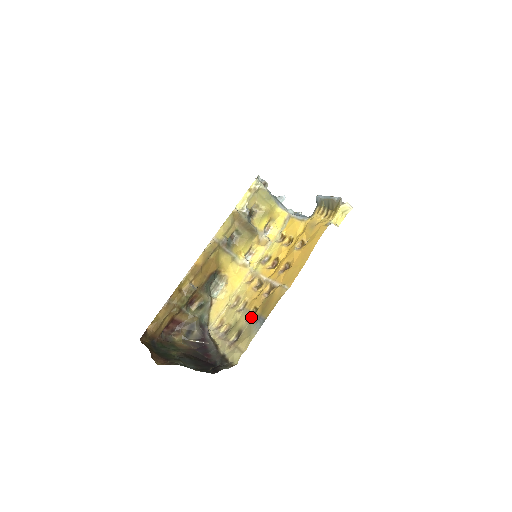
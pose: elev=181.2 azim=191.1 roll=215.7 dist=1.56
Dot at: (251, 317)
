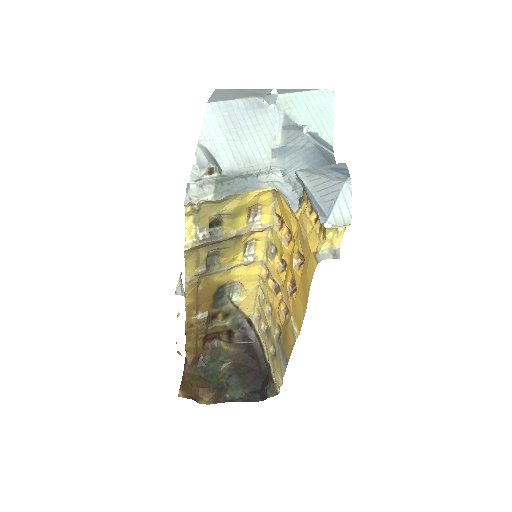
Dot at: (278, 337)
